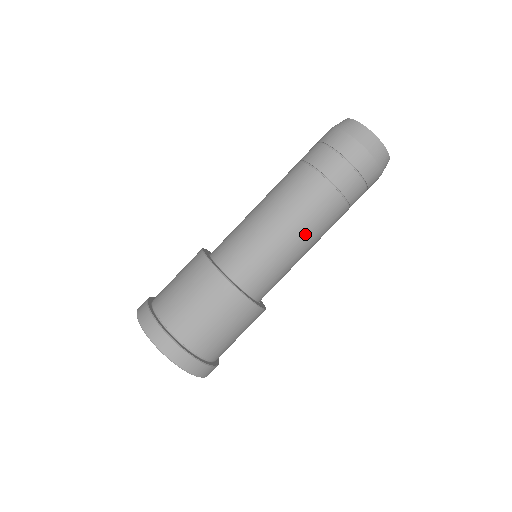
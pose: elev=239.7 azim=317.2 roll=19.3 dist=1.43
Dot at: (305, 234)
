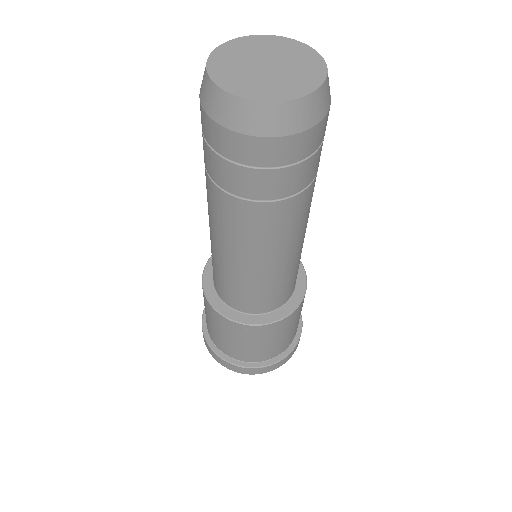
Dot at: (268, 254)
